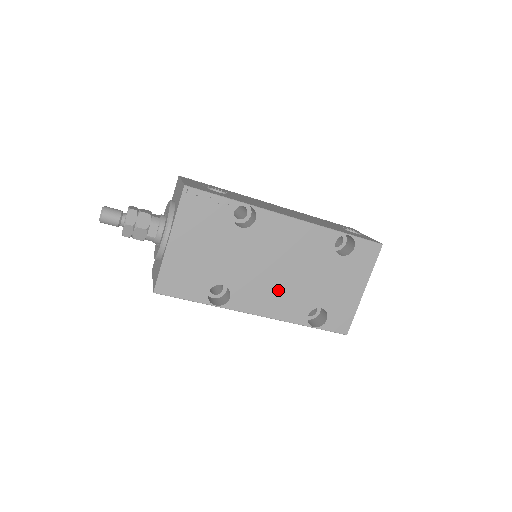
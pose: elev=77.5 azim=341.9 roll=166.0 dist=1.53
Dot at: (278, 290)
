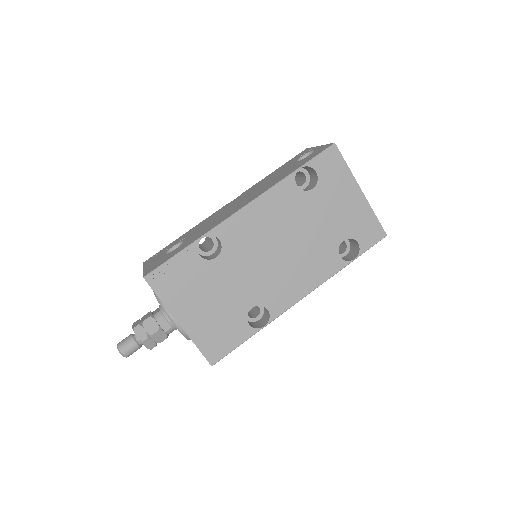
Dot at: (296, 266)
